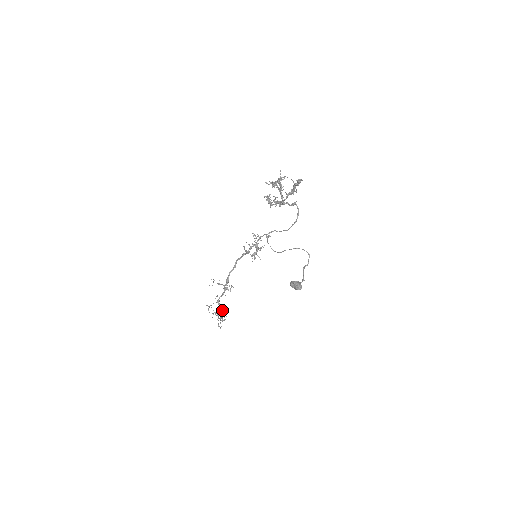
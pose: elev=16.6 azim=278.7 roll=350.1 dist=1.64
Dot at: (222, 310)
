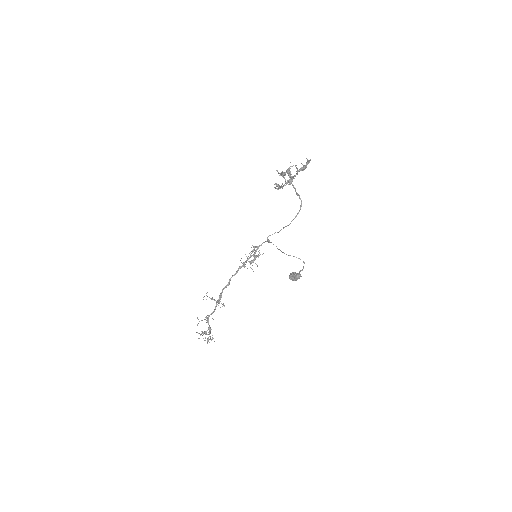
Dot at: occluded
